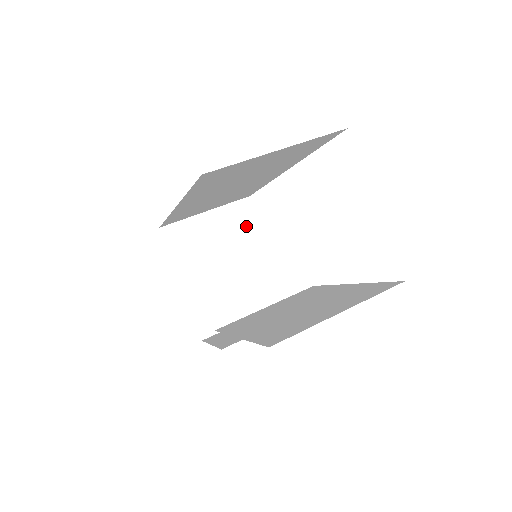
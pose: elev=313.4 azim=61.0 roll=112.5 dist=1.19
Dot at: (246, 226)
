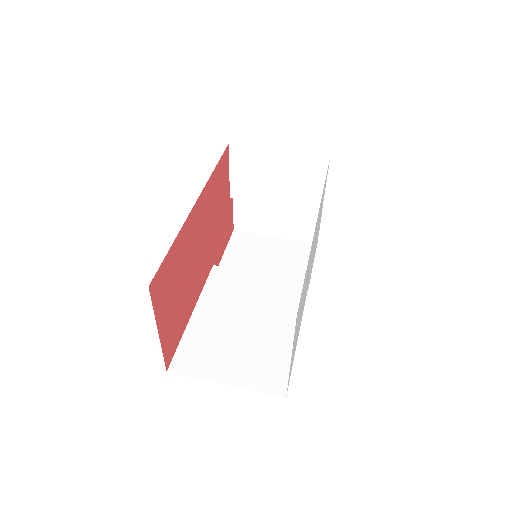
Dot at: (310, 180)
